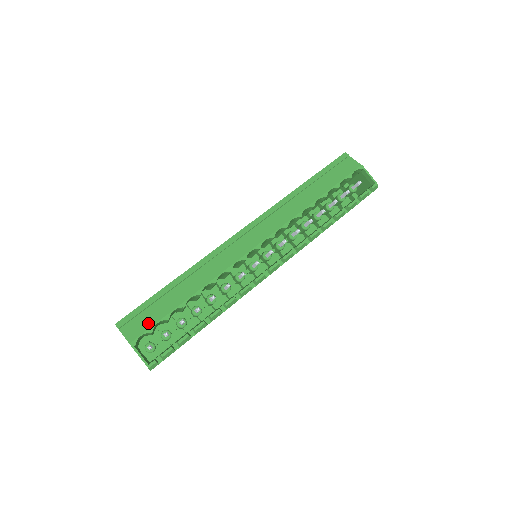
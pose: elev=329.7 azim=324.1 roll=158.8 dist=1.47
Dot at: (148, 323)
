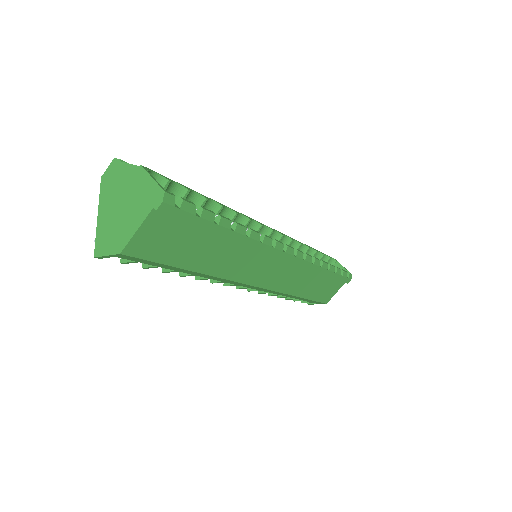
Dot at: occluded
